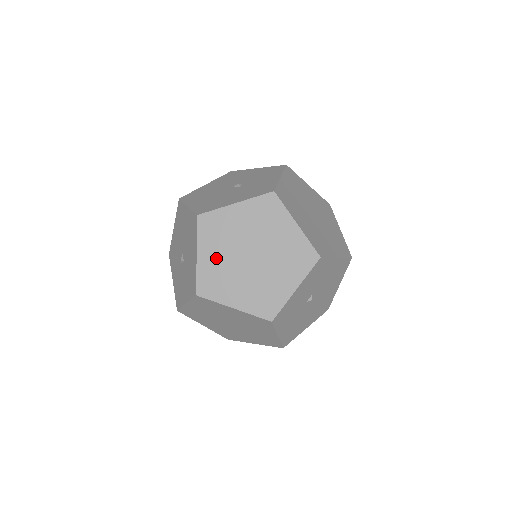
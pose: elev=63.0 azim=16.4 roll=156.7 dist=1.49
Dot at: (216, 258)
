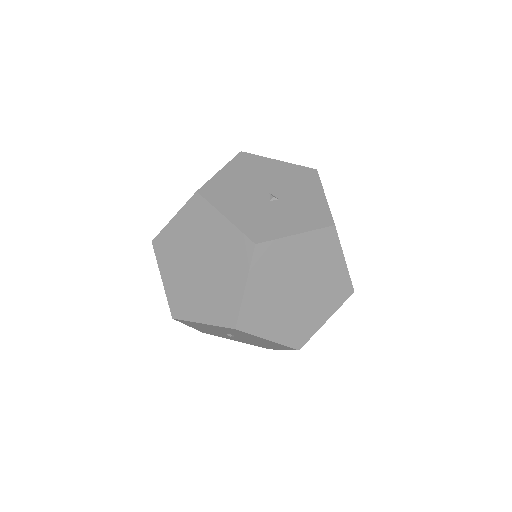
Dot at: (181, 236)
